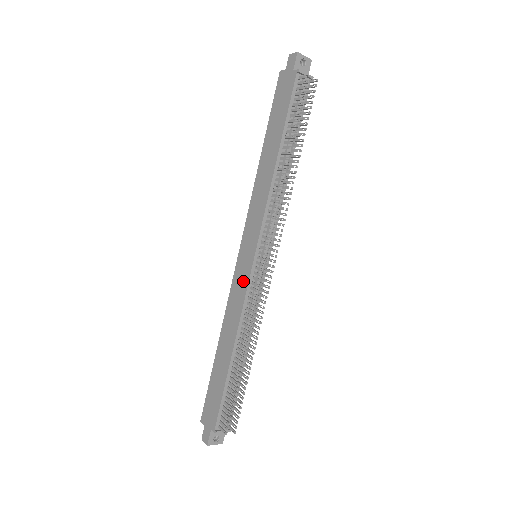
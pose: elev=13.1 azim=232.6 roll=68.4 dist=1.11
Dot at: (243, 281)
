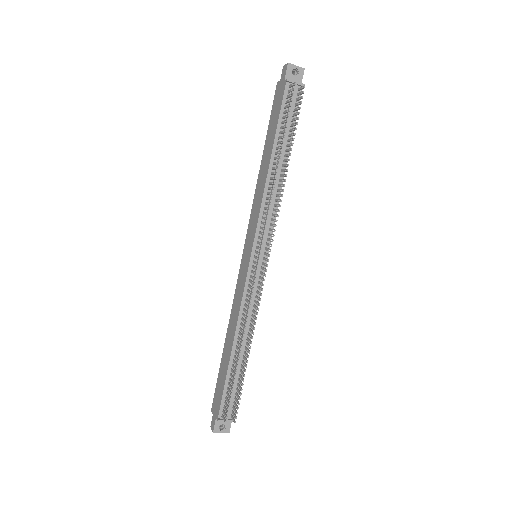
Dot at: (243, 279)
